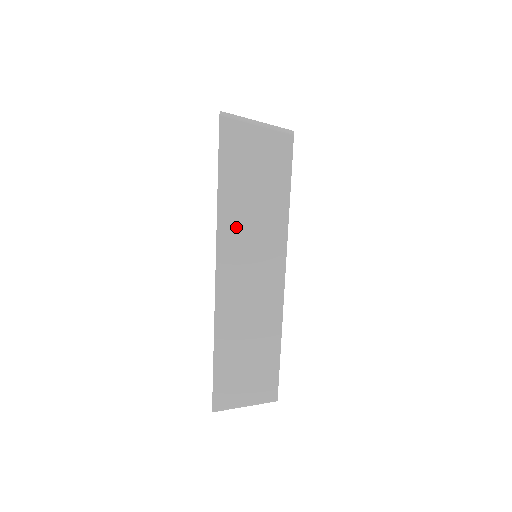
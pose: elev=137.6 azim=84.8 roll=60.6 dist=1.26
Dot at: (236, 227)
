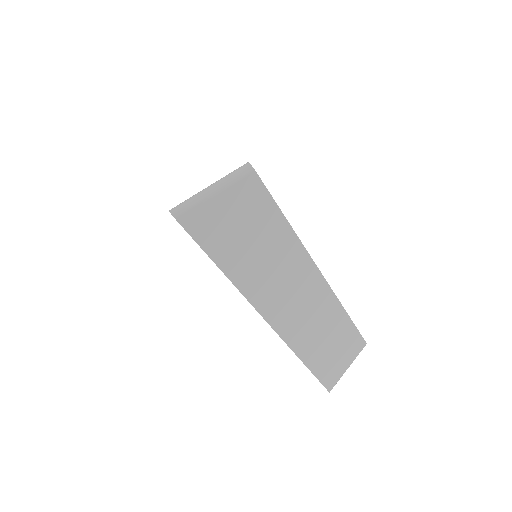
Dot at: (260, 282)
